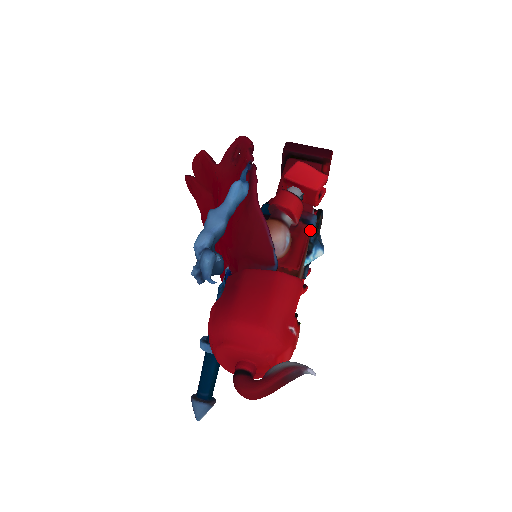
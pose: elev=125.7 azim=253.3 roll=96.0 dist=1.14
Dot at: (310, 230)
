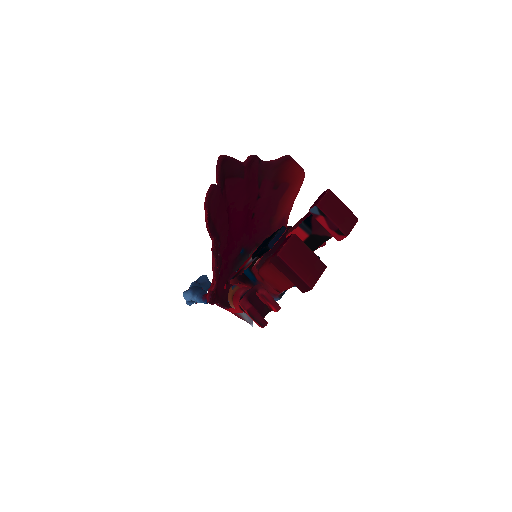
Dot at: occluded
